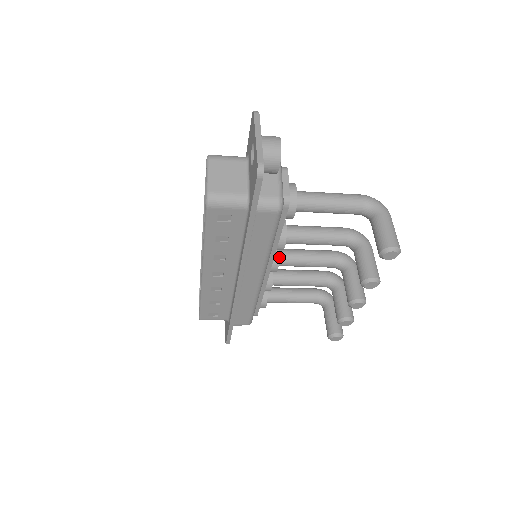
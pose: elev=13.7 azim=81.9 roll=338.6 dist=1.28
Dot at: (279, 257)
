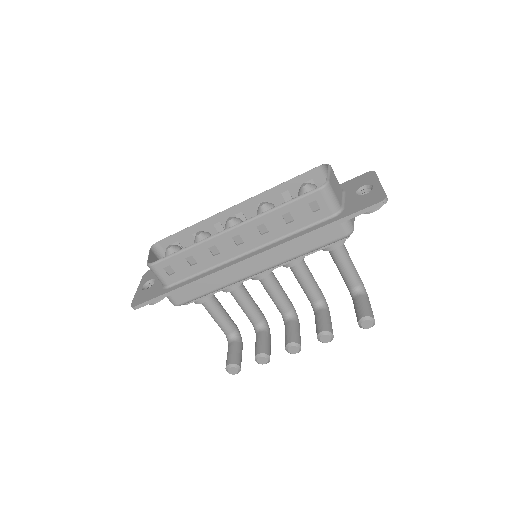
Dot at: occluded
